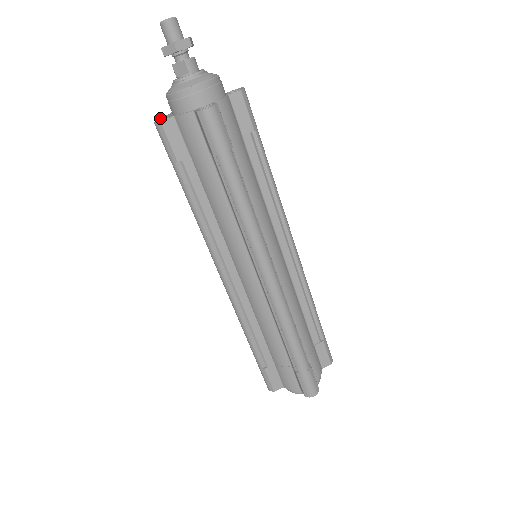
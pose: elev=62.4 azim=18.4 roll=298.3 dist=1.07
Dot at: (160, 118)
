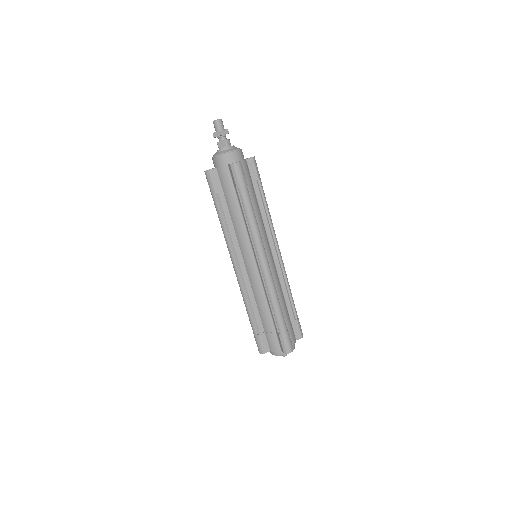
Dot at: occluded
